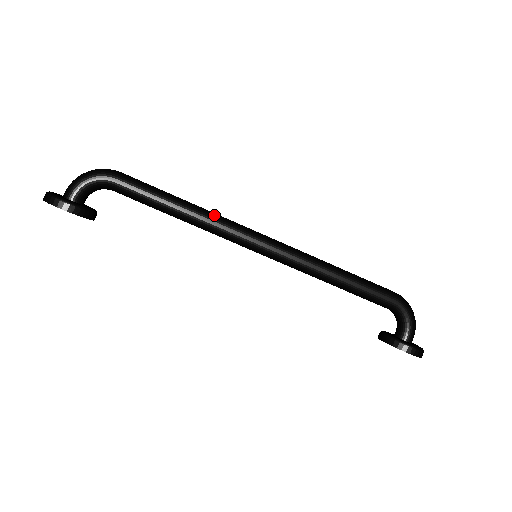
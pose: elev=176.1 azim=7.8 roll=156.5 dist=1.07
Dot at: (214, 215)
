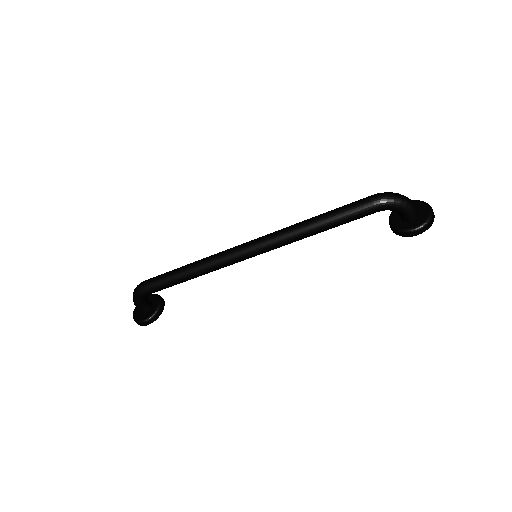
Dot at: (208, 264)
